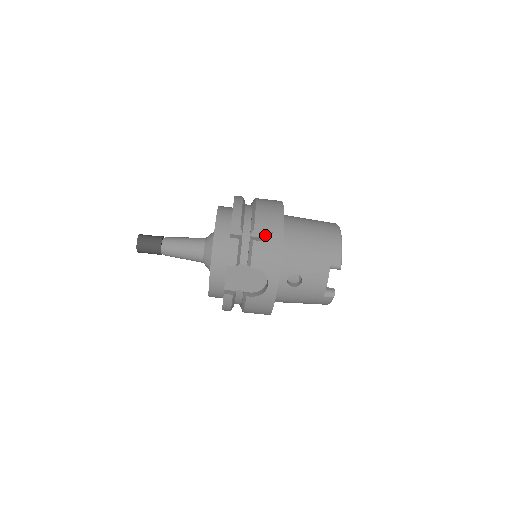
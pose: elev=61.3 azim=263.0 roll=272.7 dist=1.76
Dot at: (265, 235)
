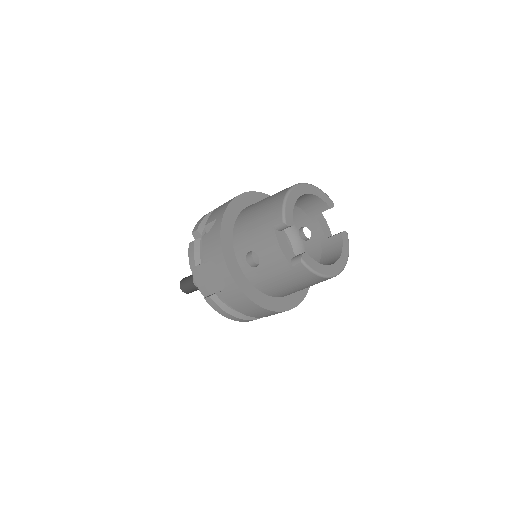
Dot at: occluded
